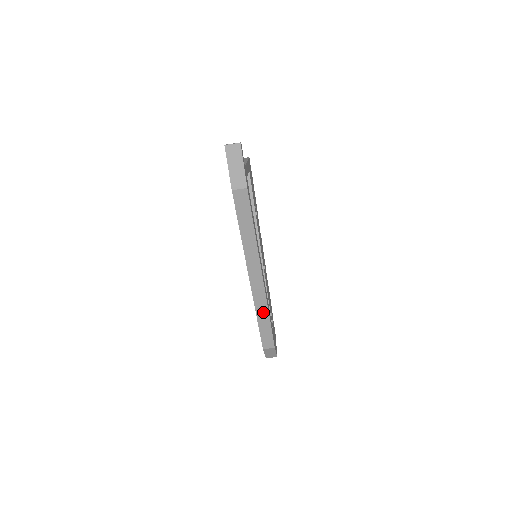
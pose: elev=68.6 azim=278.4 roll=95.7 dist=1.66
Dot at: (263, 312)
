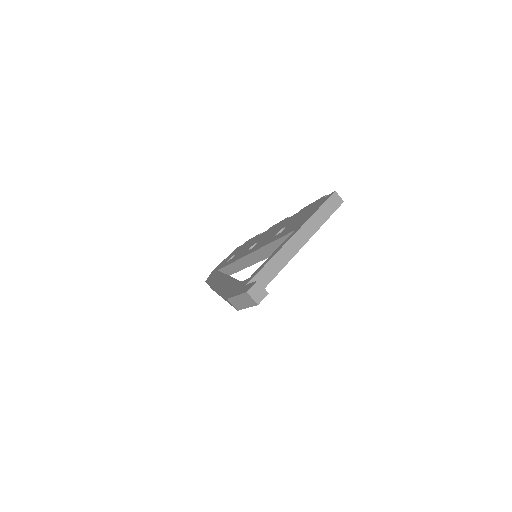
Dot at: (214, 290)
